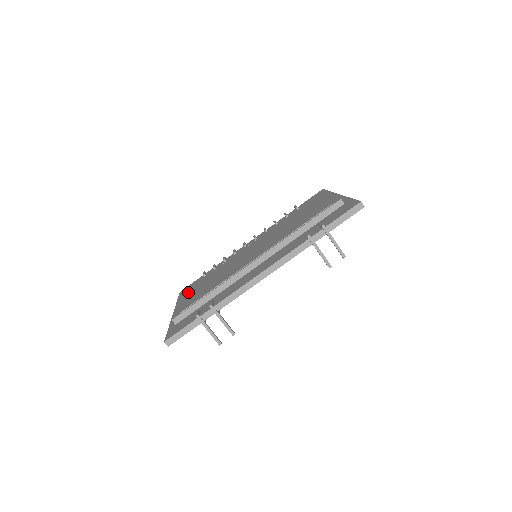
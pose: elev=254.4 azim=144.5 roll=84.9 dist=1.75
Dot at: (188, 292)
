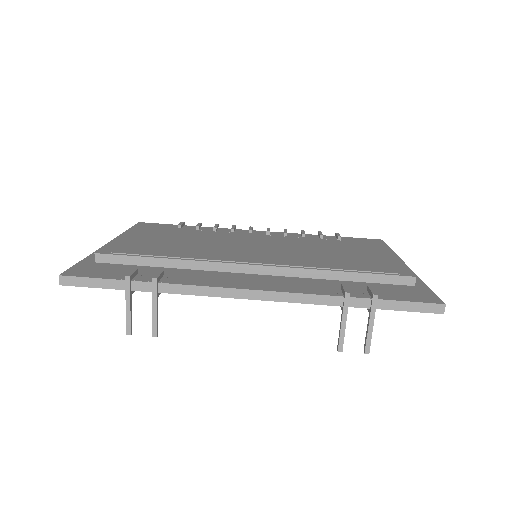
Dot at: (145, 232)
